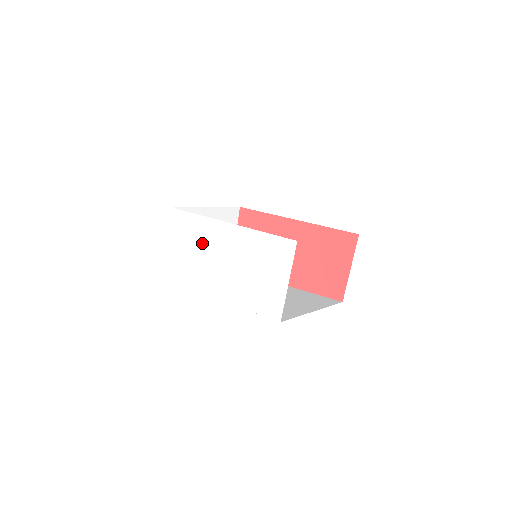
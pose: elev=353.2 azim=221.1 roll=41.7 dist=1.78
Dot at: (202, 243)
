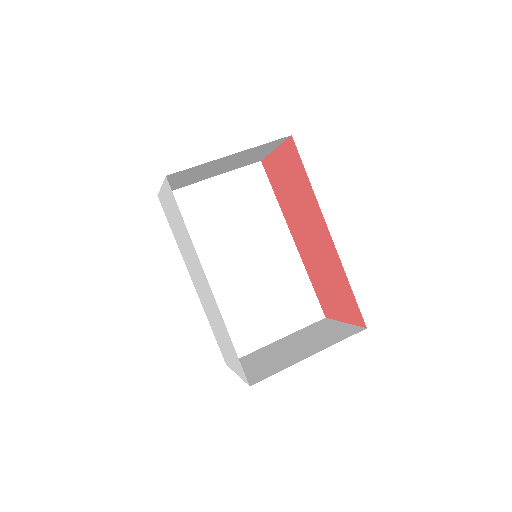
Dot at: (187, 246)
